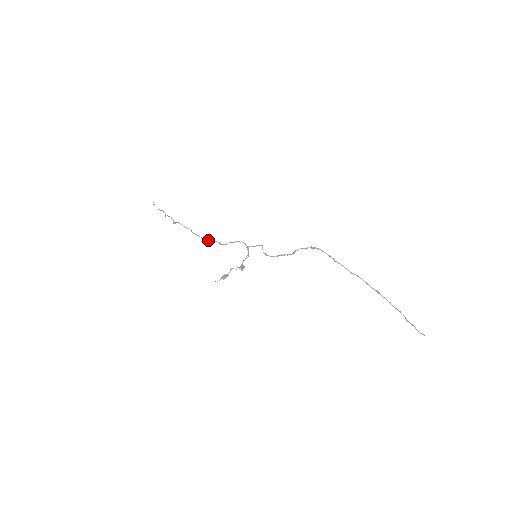
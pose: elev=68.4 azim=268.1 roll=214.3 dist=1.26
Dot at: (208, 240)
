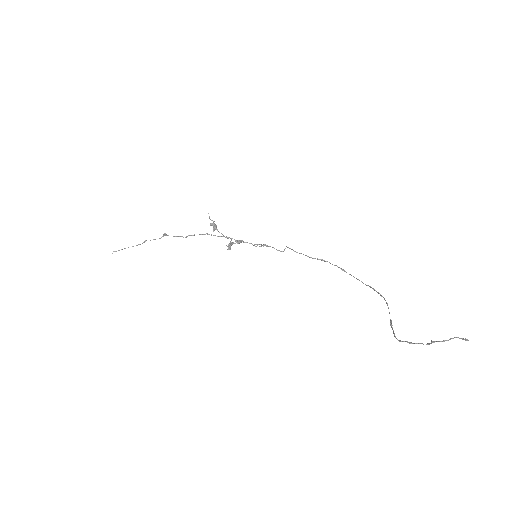
Dot at: occluded
